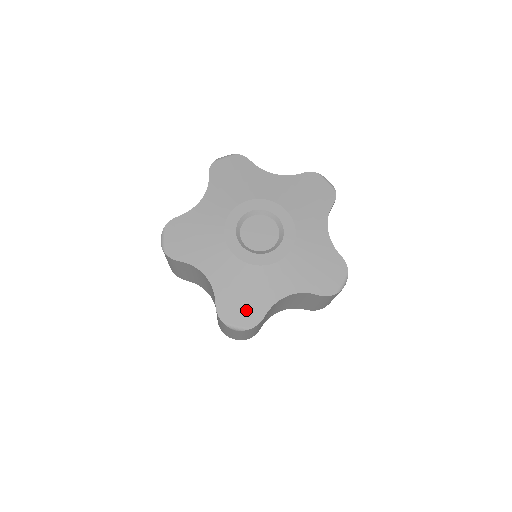
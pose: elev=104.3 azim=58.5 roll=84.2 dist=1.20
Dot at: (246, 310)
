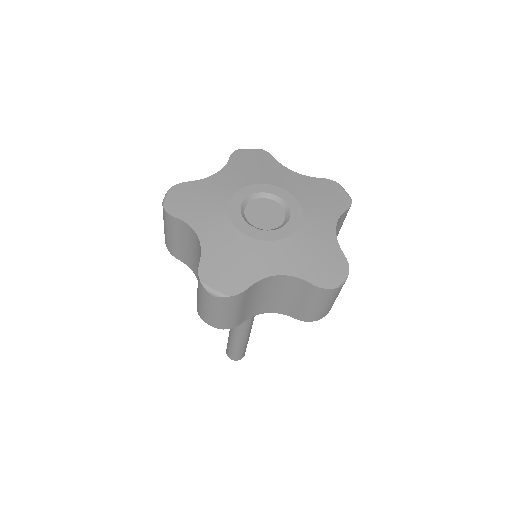
Dot at: (331, 264)
